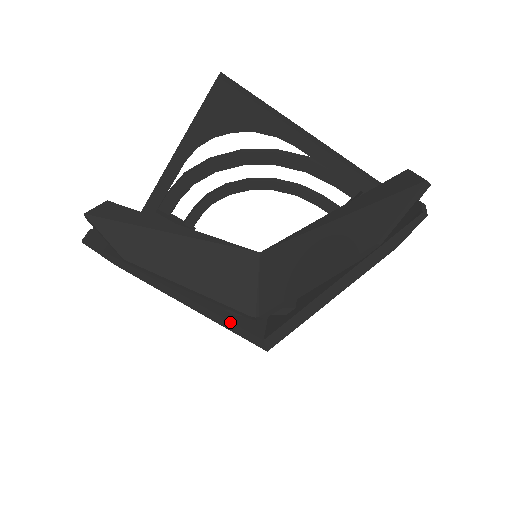
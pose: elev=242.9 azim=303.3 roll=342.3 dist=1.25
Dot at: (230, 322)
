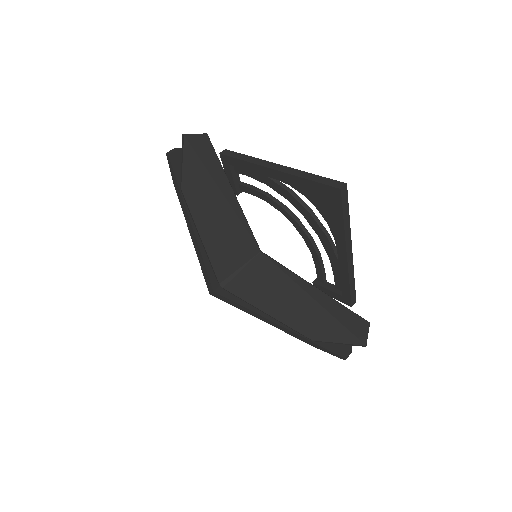
Dot at: (206, 269)
